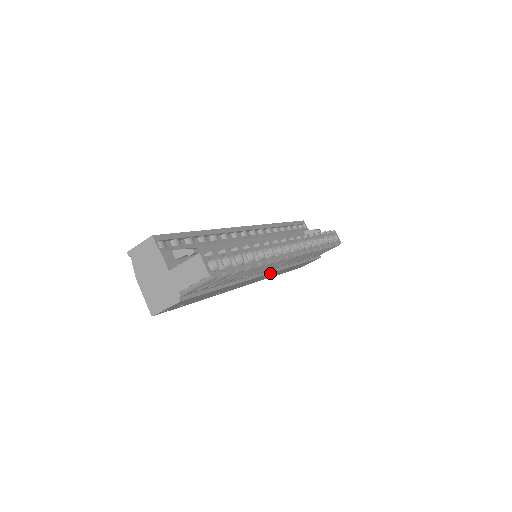
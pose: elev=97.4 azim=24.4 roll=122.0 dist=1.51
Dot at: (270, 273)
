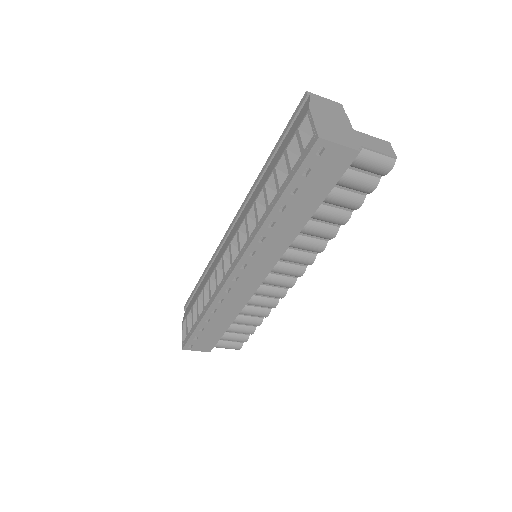
Dot at: (264, 278)
